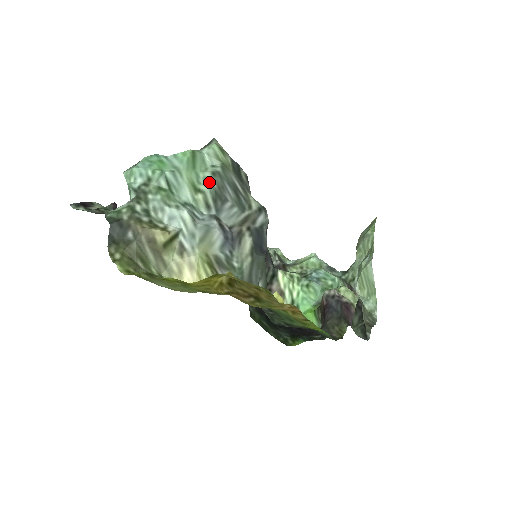
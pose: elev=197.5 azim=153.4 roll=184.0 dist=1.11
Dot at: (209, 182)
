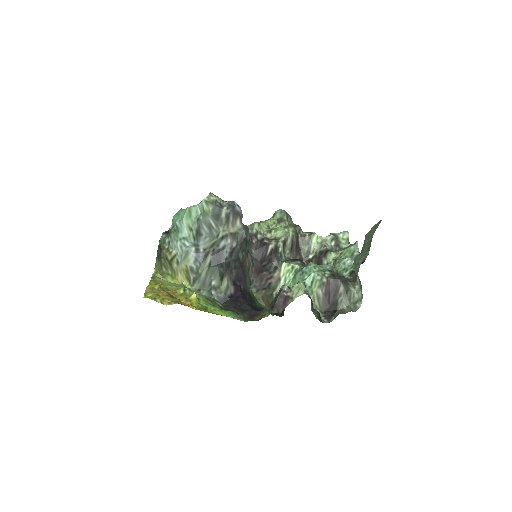
Dot at: (195, 224)
